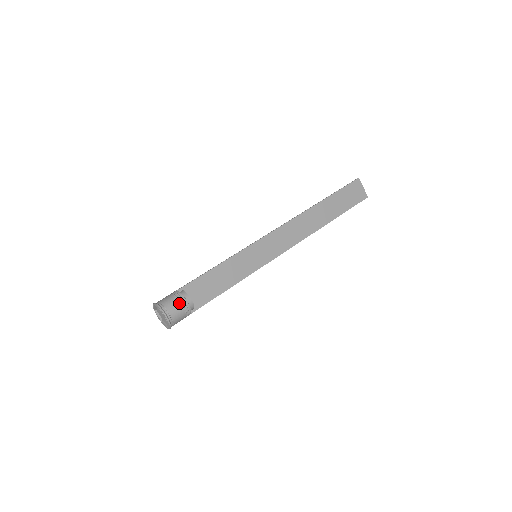
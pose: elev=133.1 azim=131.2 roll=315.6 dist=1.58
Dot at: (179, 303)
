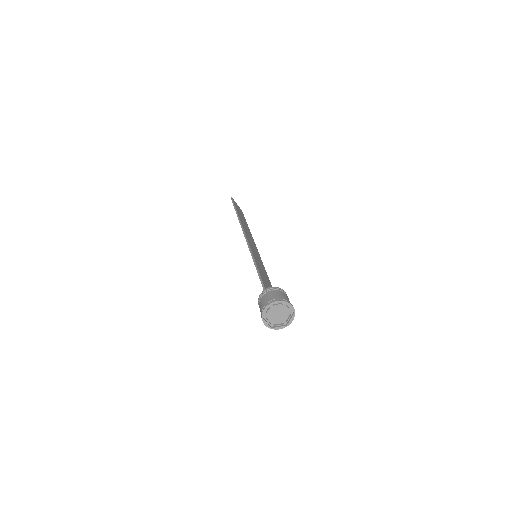
Dot at: (284, 293)
